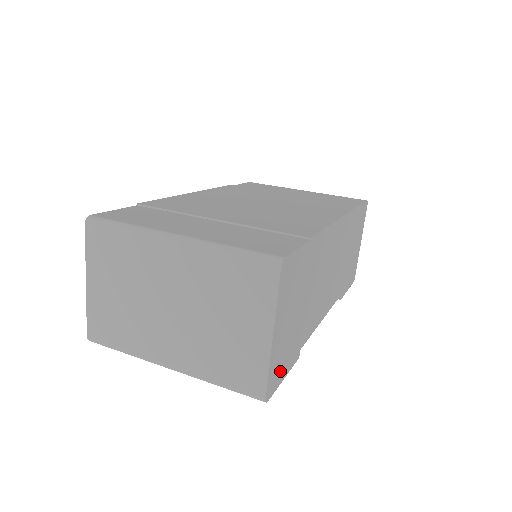
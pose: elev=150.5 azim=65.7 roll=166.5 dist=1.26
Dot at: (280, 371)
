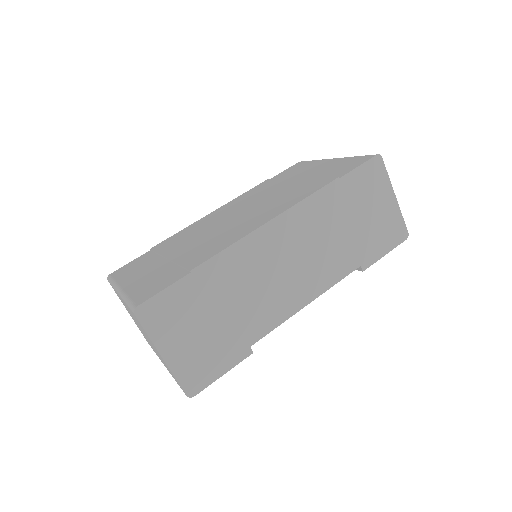
Dot at: (206, 372)
